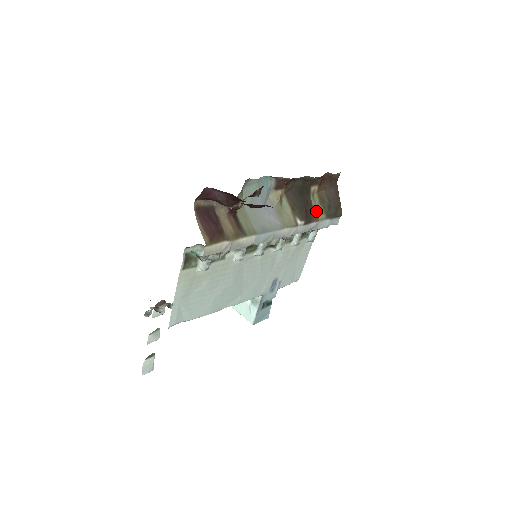
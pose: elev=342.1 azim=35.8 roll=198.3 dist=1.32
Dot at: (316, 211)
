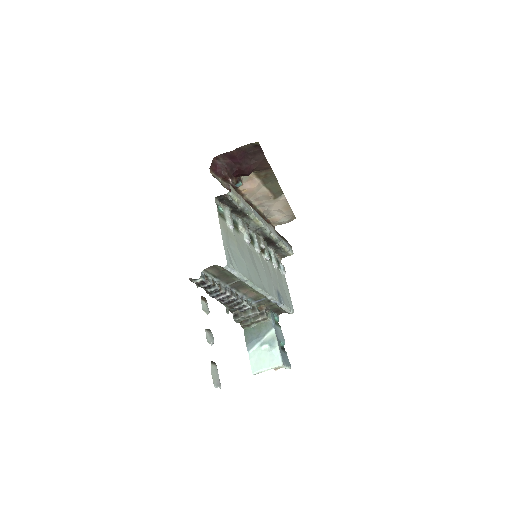
Dot at: occluded
